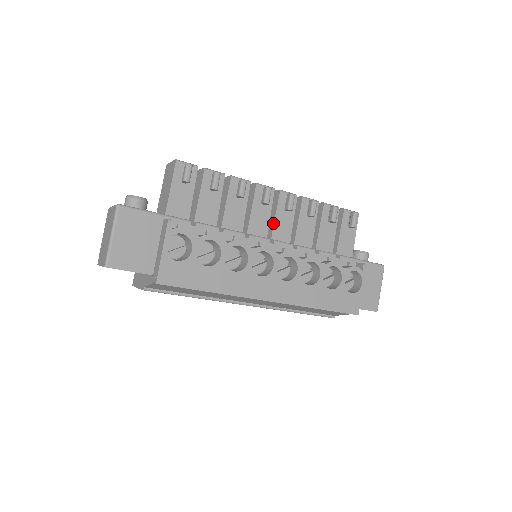
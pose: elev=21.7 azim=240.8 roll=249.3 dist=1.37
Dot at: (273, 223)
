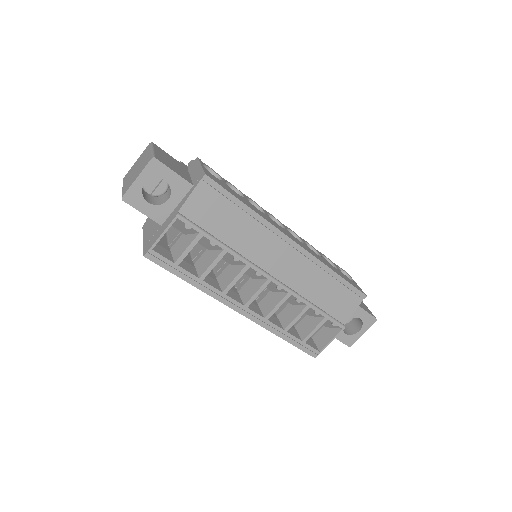
Dot at: occluded
